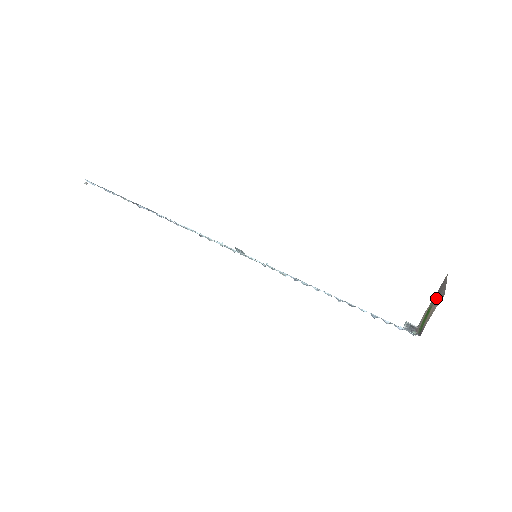
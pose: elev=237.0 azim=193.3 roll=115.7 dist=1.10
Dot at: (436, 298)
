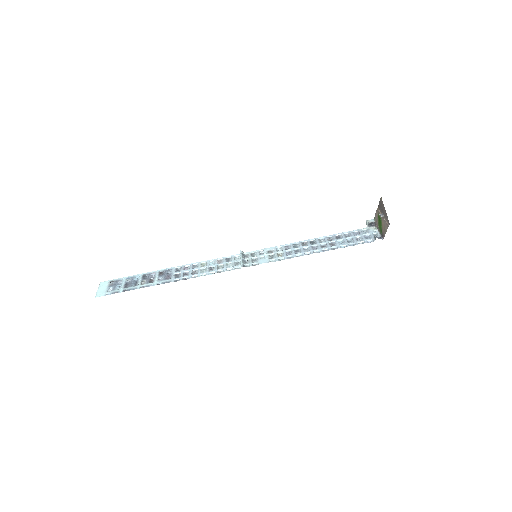
Dot at: (382, 217)
